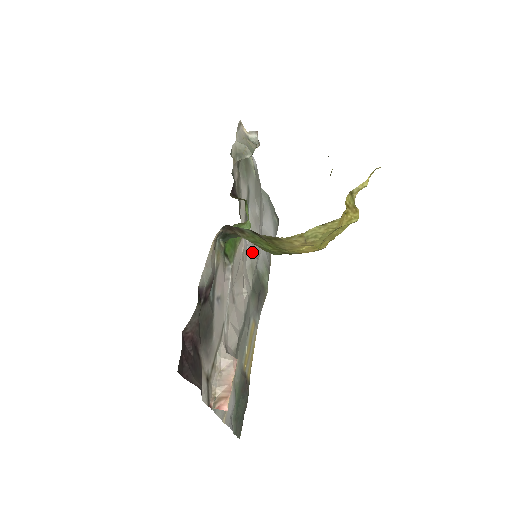
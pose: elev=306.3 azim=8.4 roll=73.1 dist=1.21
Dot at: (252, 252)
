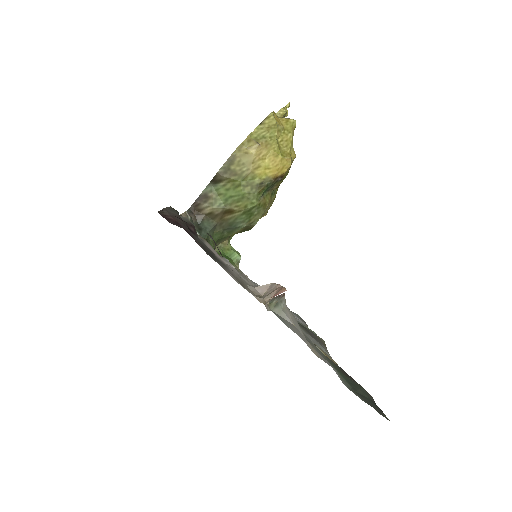
Dot at: occluded
